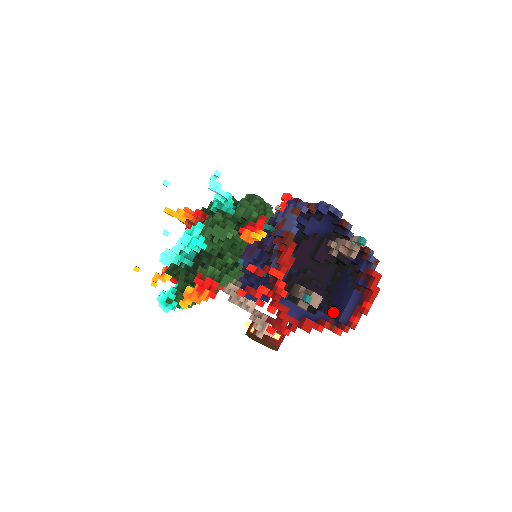
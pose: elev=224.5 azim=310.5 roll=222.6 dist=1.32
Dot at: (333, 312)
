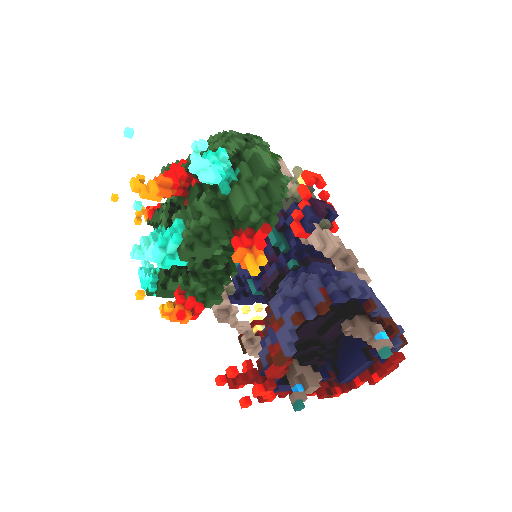
Dot at: (337, 362)
